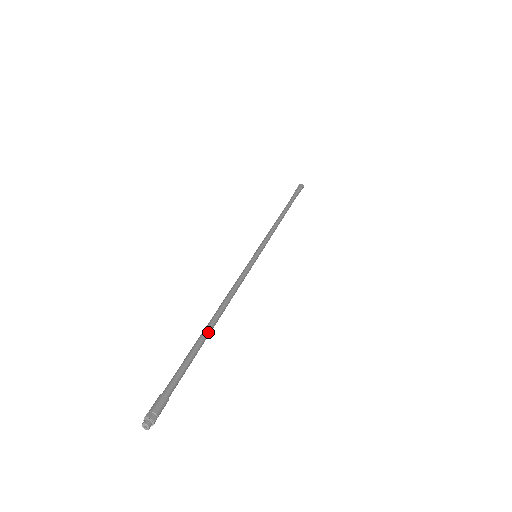
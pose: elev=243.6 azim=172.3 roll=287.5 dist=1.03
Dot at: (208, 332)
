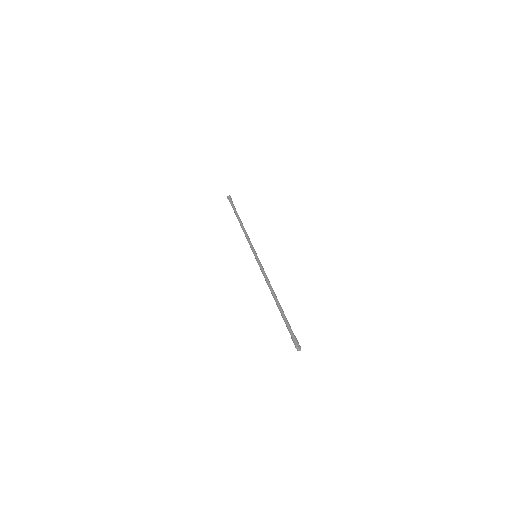
Dot at: (280, 305)
